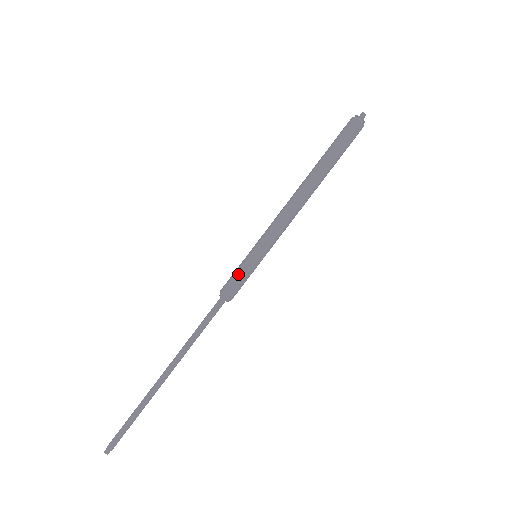
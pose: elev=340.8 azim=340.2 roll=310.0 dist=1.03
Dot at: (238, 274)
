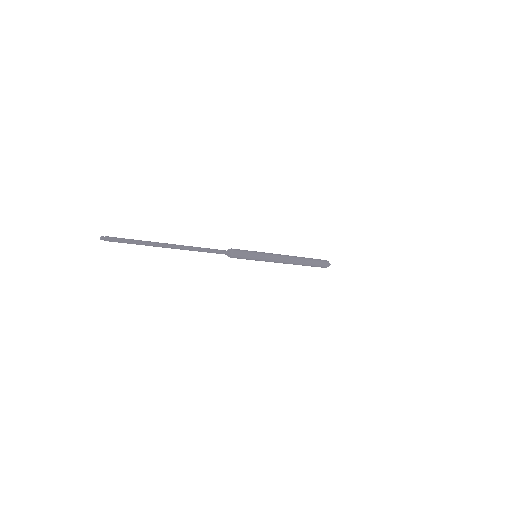
Dot at: (246, 251)
